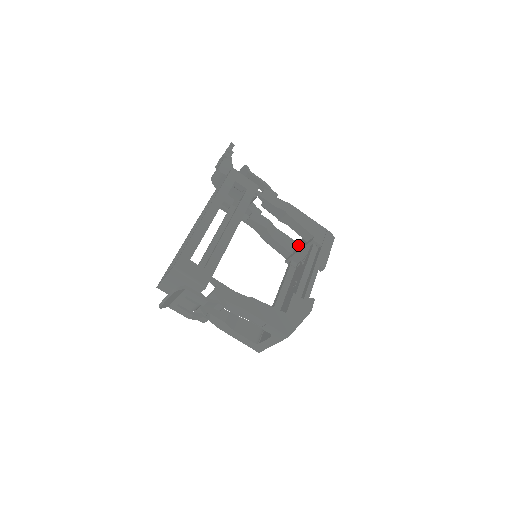
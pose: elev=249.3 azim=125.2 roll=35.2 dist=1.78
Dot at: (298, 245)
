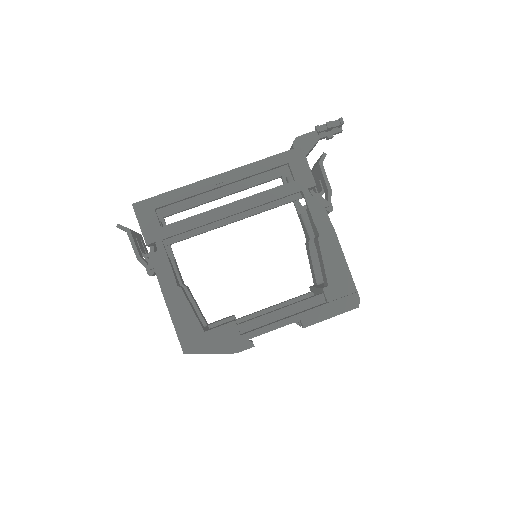
Dot at: occluded
